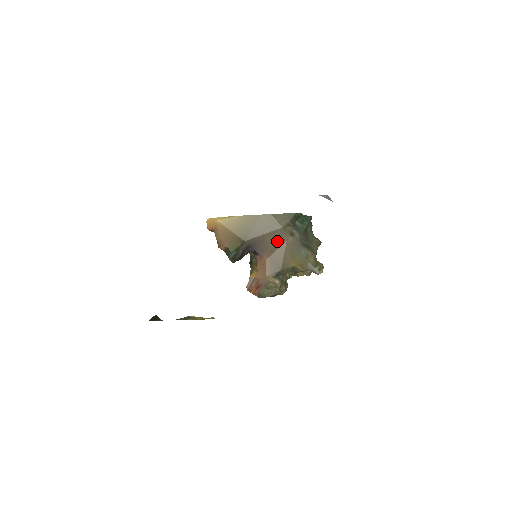
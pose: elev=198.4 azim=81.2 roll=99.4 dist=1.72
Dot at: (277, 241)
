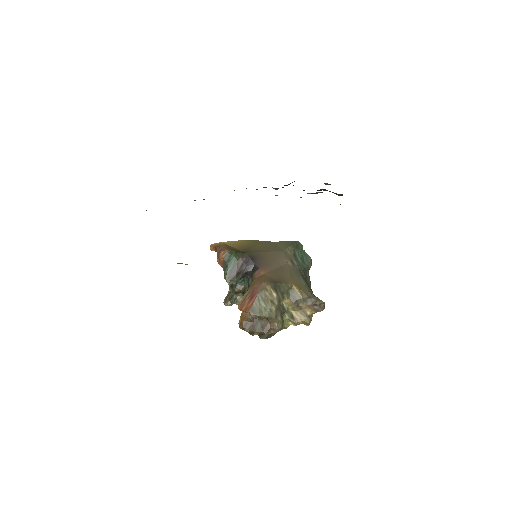
Dot at: (277, 261)
